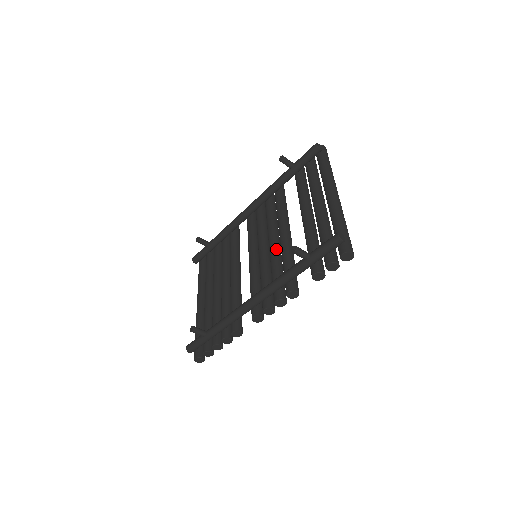
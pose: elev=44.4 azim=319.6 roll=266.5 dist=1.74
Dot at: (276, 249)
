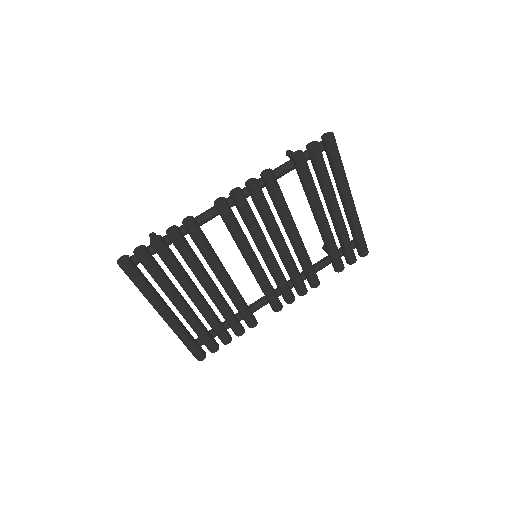
Dot at: occluded
